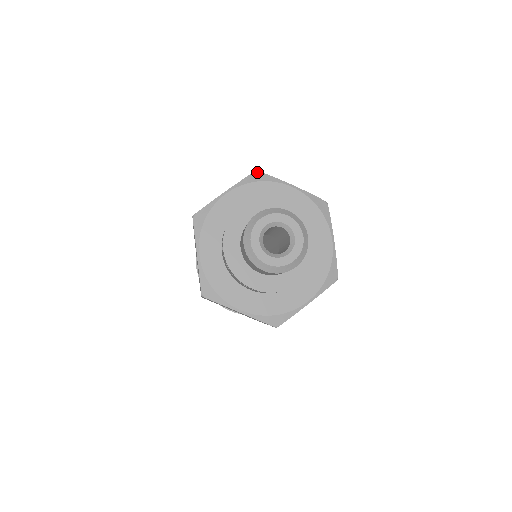
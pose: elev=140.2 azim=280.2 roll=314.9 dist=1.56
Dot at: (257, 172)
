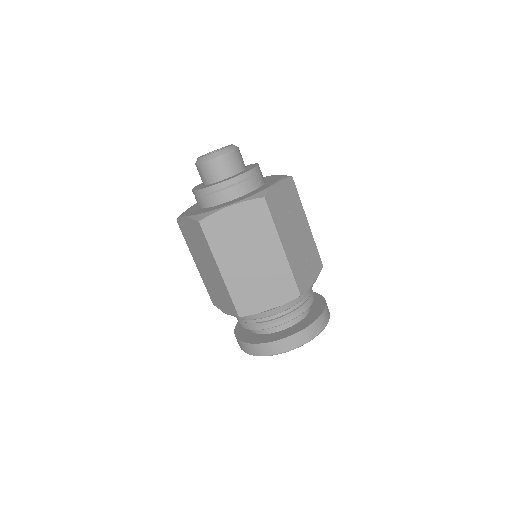
Dot at: occluded
